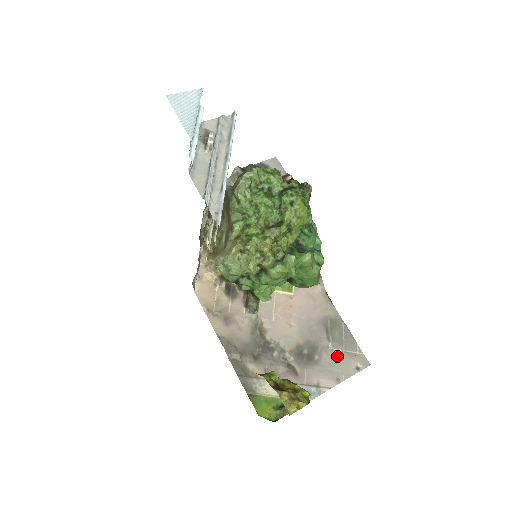
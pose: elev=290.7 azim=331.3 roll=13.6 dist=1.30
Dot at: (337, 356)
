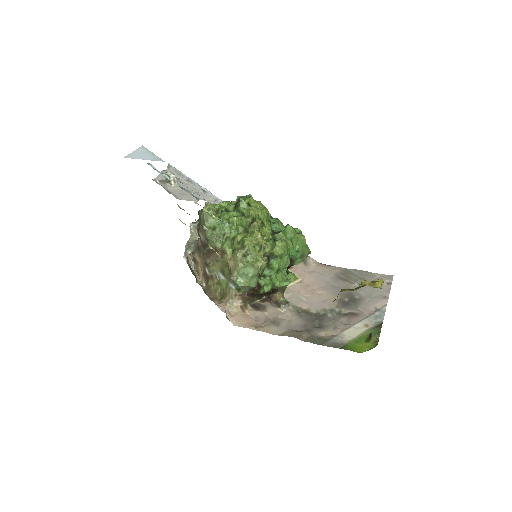
Dot at: (368, 287)
